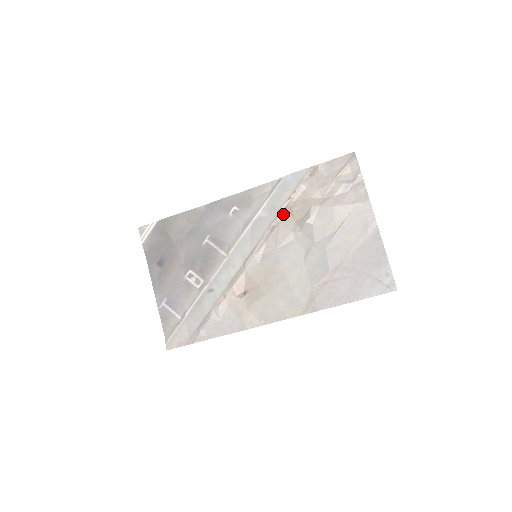
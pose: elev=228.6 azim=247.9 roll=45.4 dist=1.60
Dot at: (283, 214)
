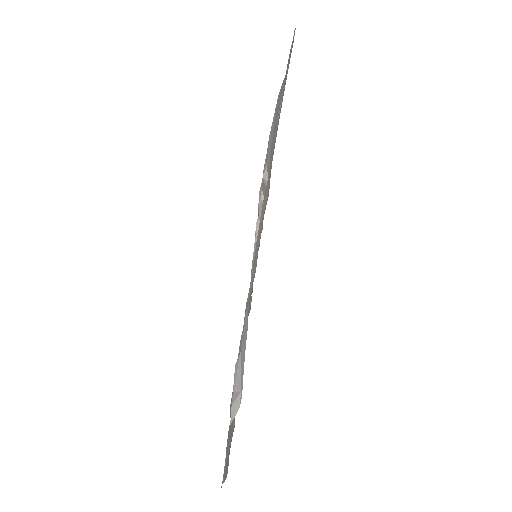
Dot at: occluded
